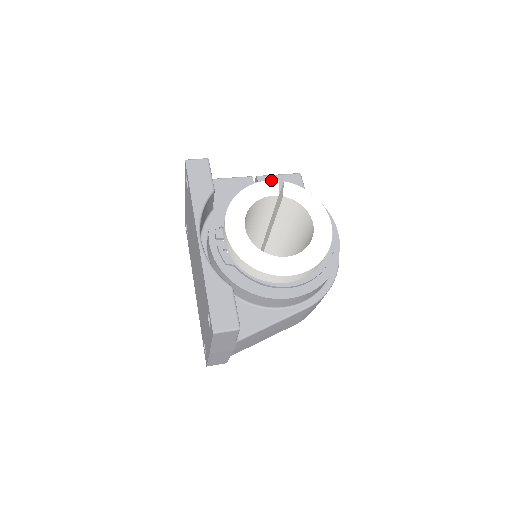
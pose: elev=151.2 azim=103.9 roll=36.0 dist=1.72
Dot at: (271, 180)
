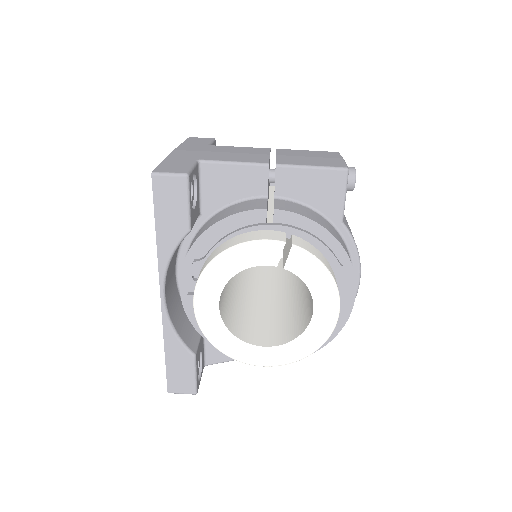
Dot at: (273, 241)
